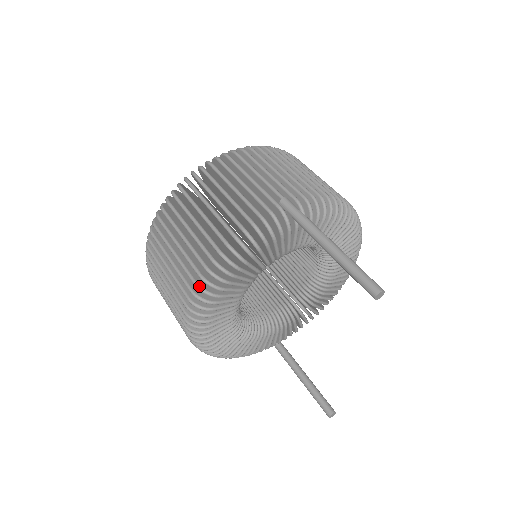
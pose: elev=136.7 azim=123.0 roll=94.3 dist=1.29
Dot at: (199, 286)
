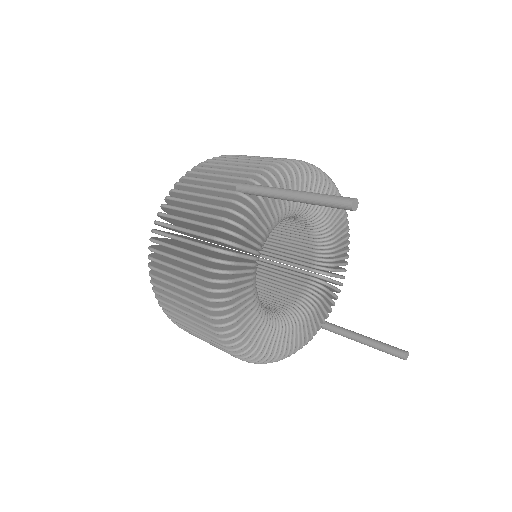
Dot at: (209, 299)
